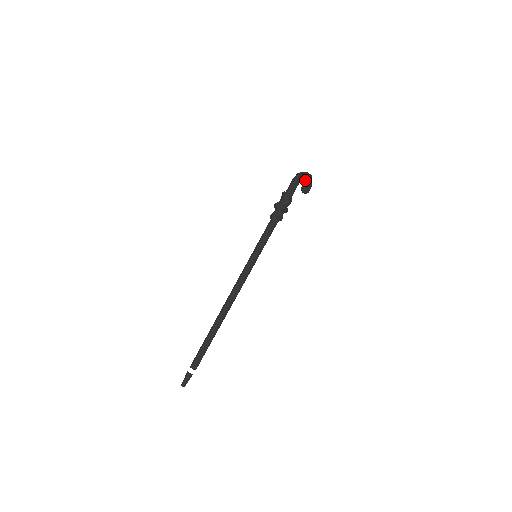
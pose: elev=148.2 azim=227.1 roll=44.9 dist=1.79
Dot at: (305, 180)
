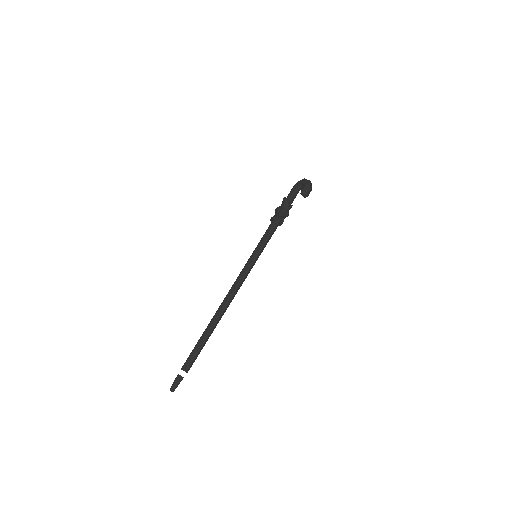
Dot at: (304, 184)
